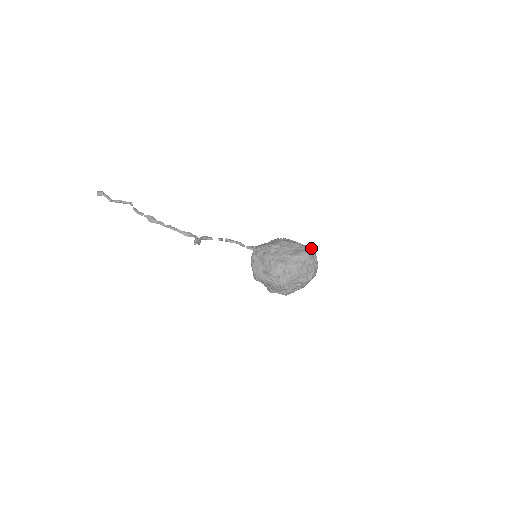
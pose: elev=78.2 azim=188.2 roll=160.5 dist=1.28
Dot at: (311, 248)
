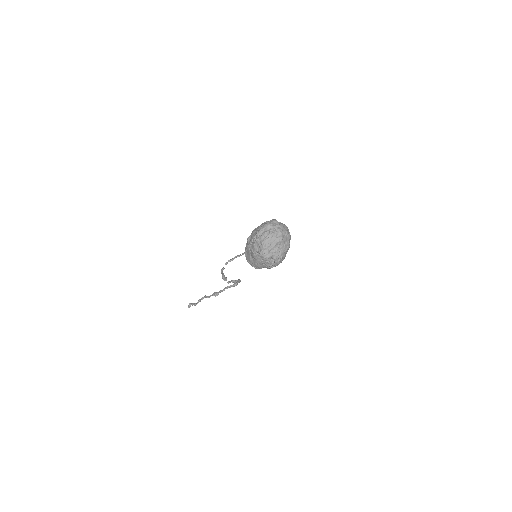
Dot at: (272, 219)
